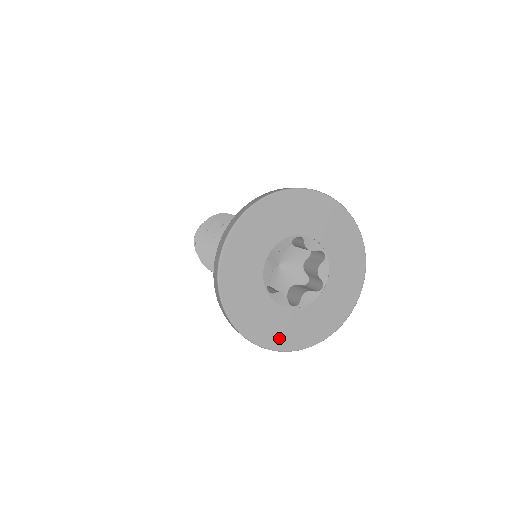
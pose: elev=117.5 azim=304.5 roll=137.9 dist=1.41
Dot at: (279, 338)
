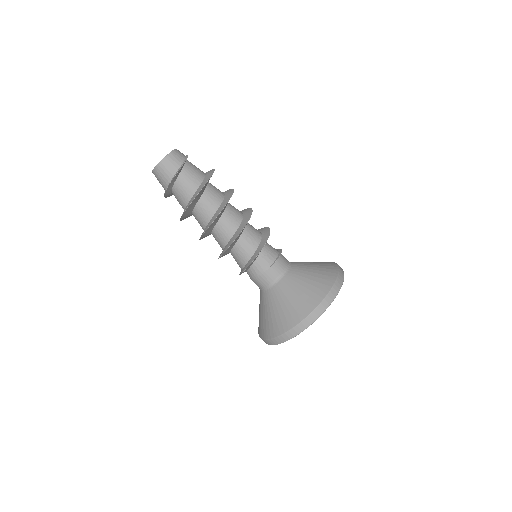
Dot at: occluded
